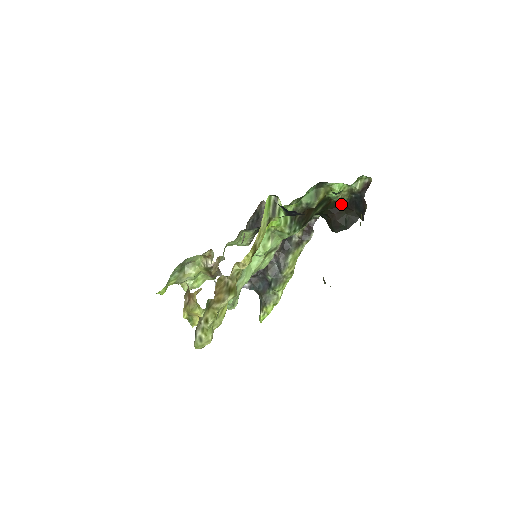
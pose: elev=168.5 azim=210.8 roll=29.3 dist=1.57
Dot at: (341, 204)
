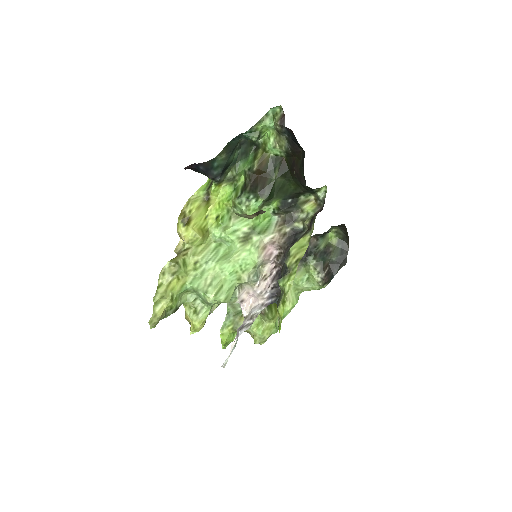
Dot at: (290, 154)
